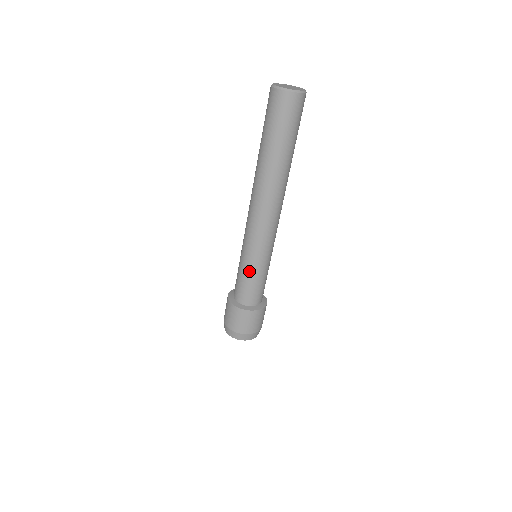
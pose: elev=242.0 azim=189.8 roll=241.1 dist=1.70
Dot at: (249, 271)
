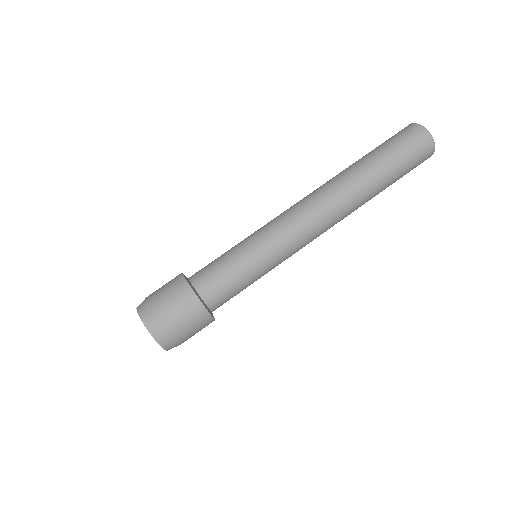
Dot at: (249, 267)
